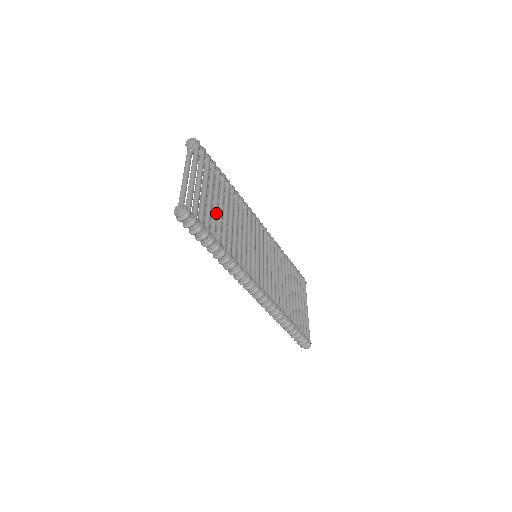
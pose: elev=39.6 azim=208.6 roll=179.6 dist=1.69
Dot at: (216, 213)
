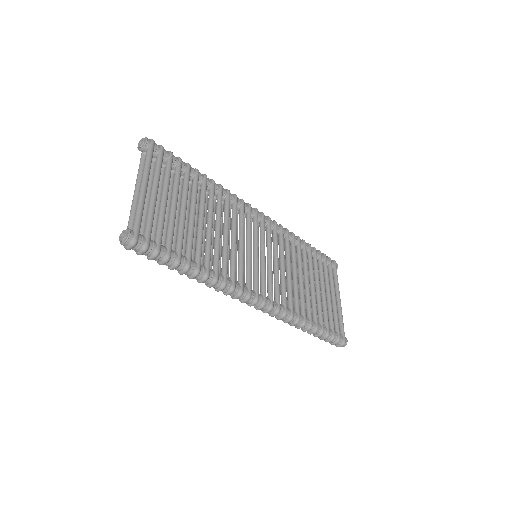
Dot at: (183, 224)
